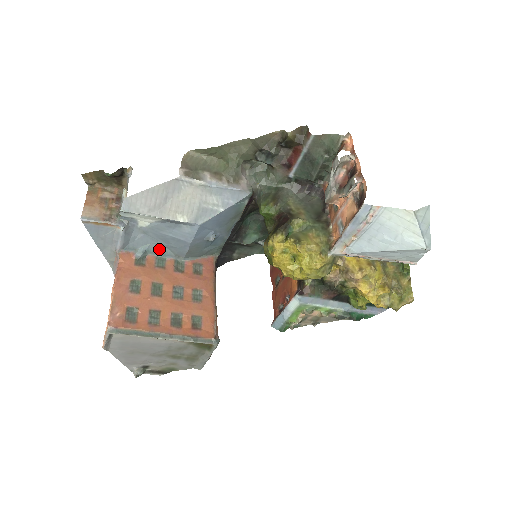
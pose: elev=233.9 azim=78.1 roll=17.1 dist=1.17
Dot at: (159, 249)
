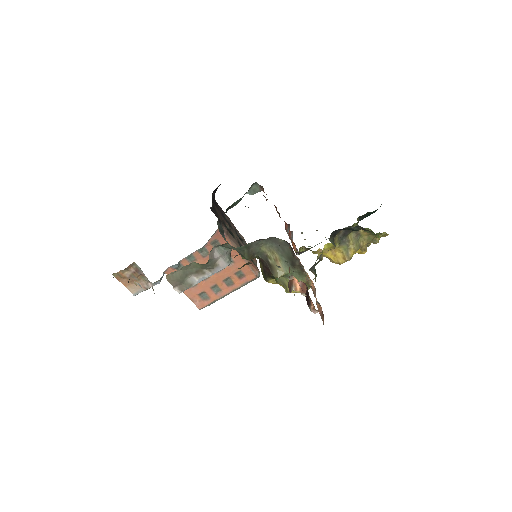
Dot at: occluded
